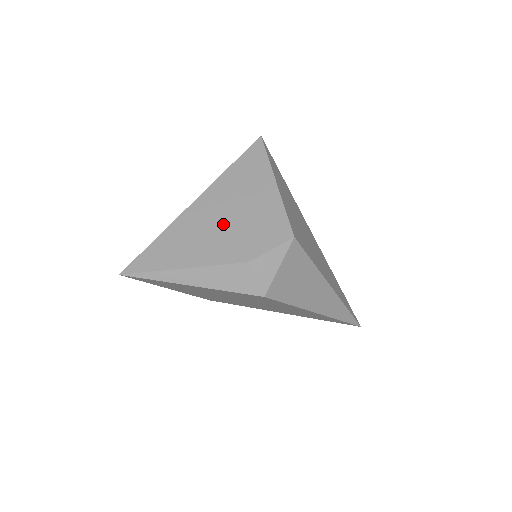
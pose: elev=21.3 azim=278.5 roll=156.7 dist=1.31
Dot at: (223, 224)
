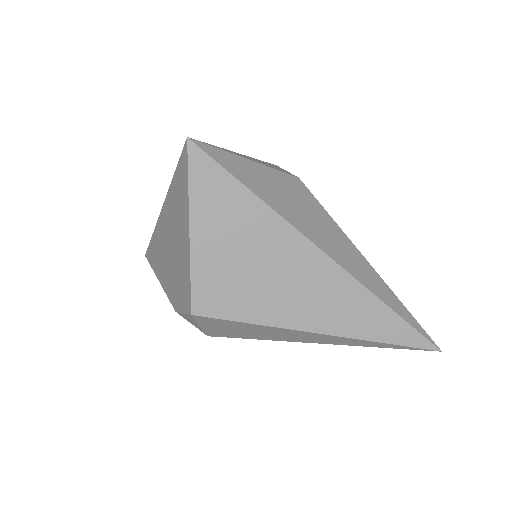
Dot at: (169, 254)
